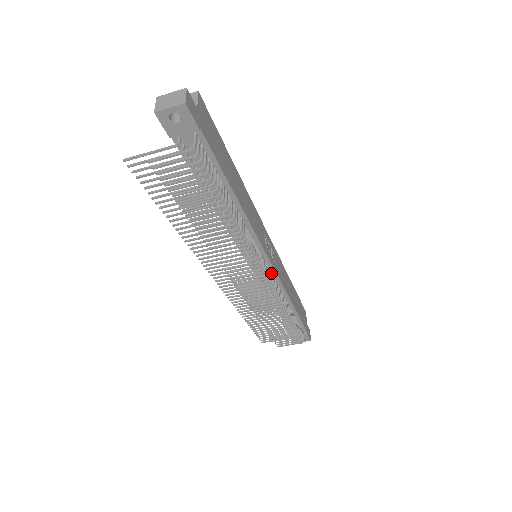
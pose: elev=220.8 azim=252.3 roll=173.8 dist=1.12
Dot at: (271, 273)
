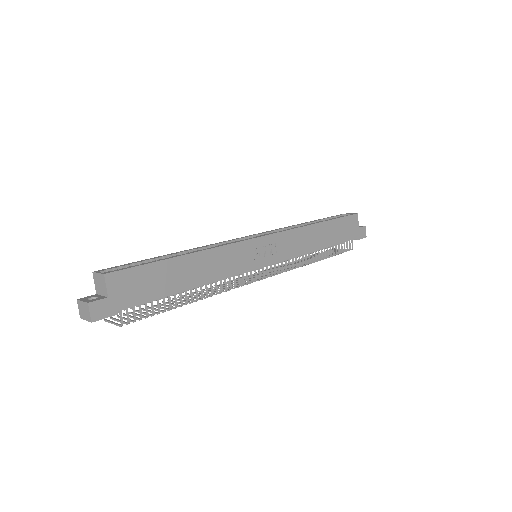
Dot at: (276, 262)
